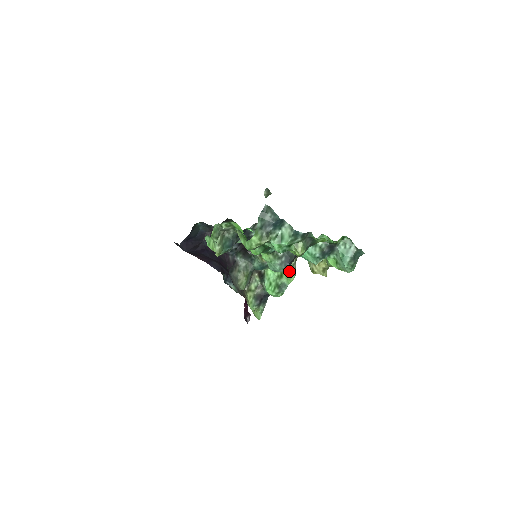
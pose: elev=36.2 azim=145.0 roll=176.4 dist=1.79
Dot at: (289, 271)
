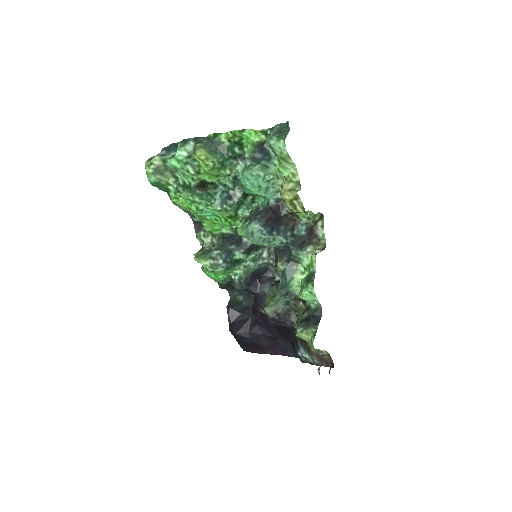
Dot at: occluded
